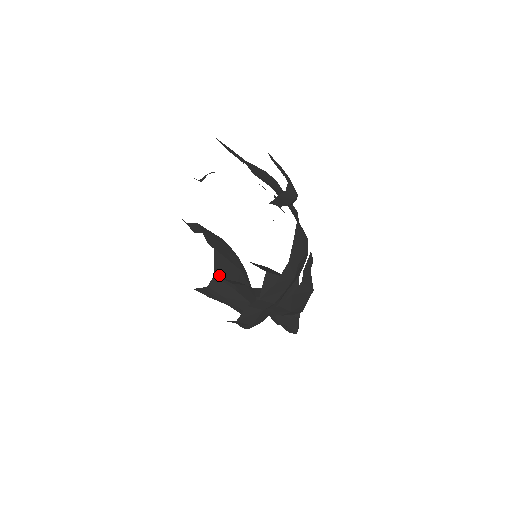
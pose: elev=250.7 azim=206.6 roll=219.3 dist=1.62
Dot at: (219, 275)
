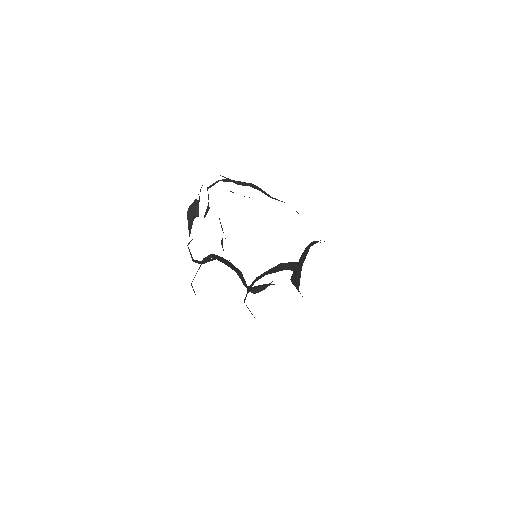
Dot at: (247, 289)
